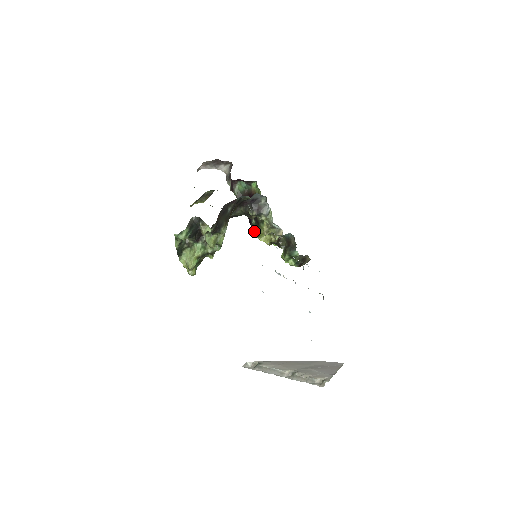
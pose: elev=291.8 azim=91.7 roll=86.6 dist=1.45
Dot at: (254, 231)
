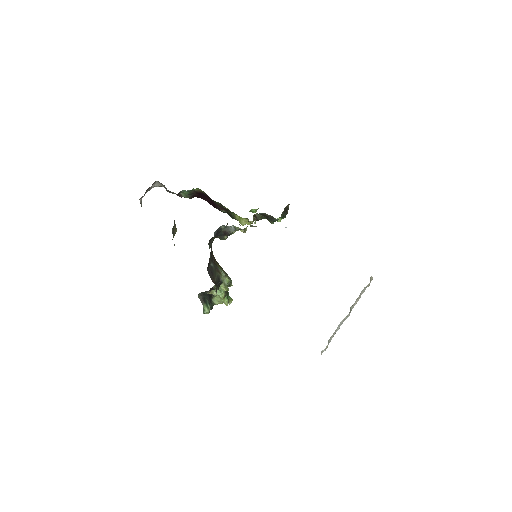
Dot at: occluded
